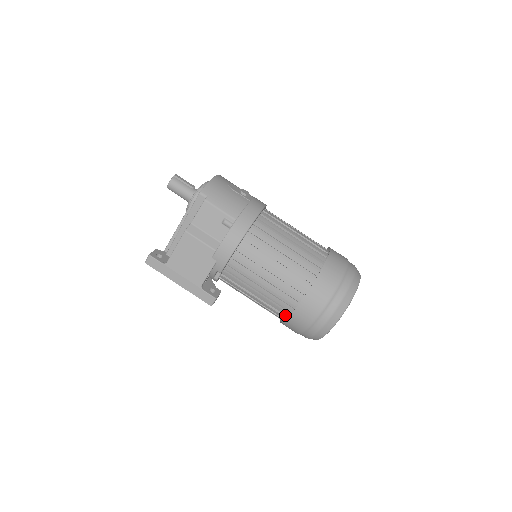
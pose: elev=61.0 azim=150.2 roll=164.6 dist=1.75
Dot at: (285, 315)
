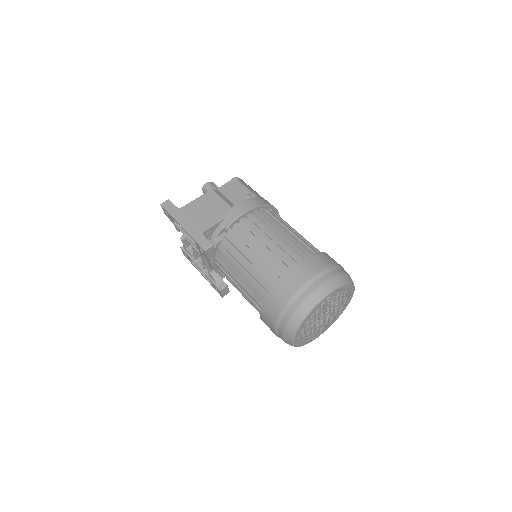
Dot at: occluded
